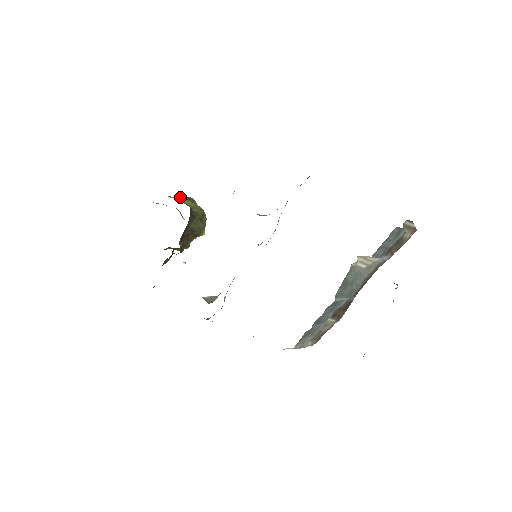
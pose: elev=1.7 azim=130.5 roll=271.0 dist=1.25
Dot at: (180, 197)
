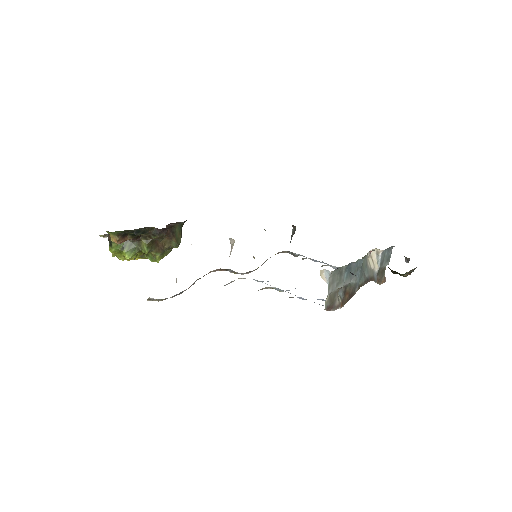
Dot at: occluded
